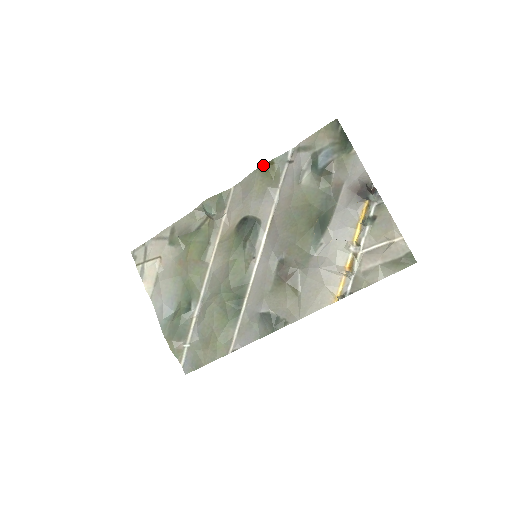
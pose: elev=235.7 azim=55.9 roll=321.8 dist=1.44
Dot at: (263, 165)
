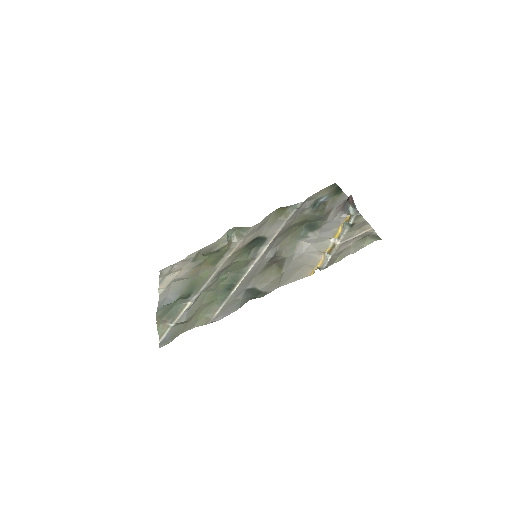
Dot at: (279, 208)
